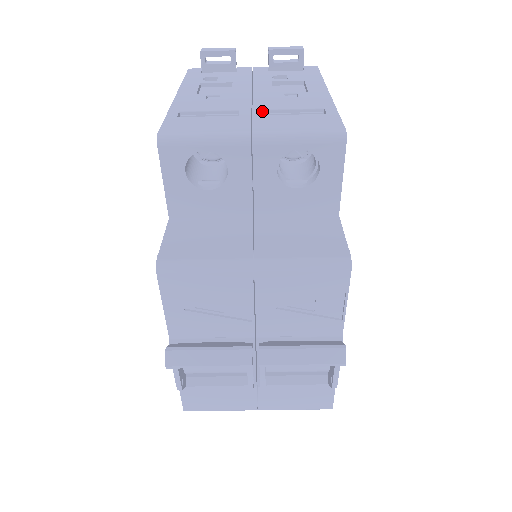
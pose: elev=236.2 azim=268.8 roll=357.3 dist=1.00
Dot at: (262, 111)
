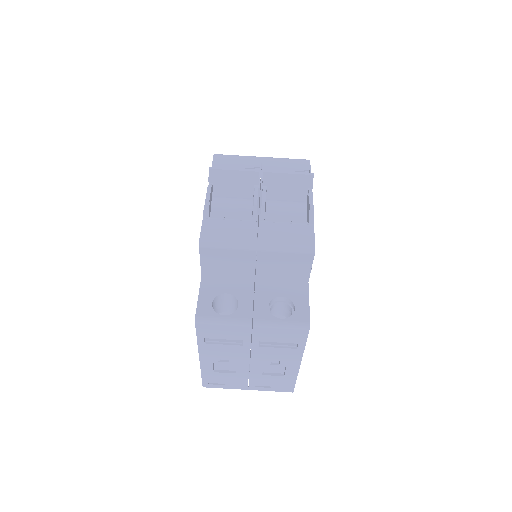
Dot at: occluded
